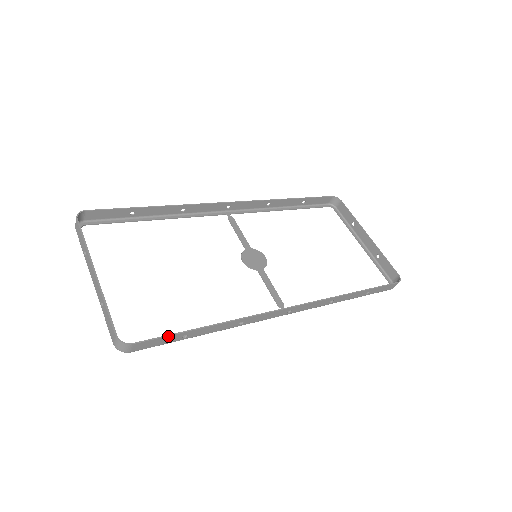
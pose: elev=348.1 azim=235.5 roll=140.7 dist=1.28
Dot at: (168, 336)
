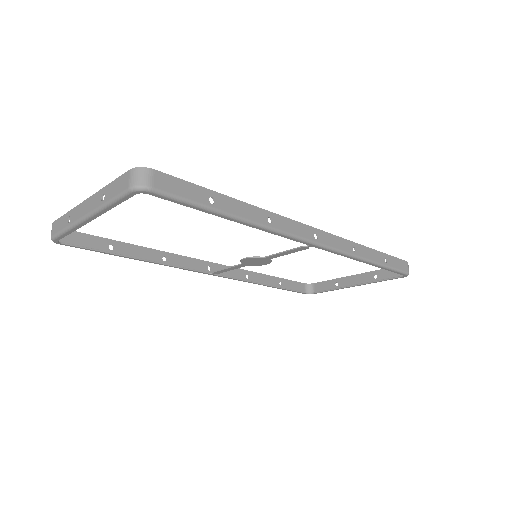
Dot at: (192, 184)
